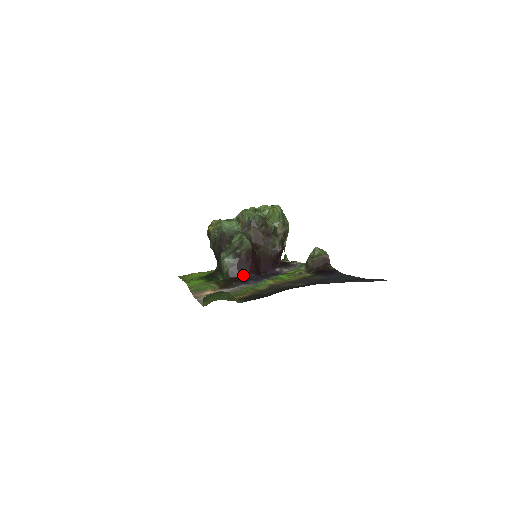
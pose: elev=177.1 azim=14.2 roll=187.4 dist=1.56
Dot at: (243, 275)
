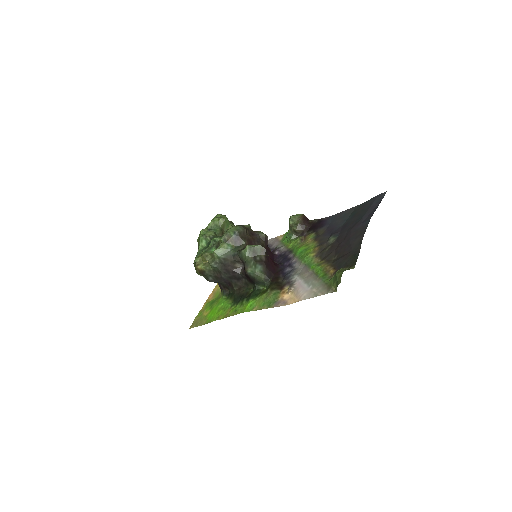
Dot at: (275, 271)
